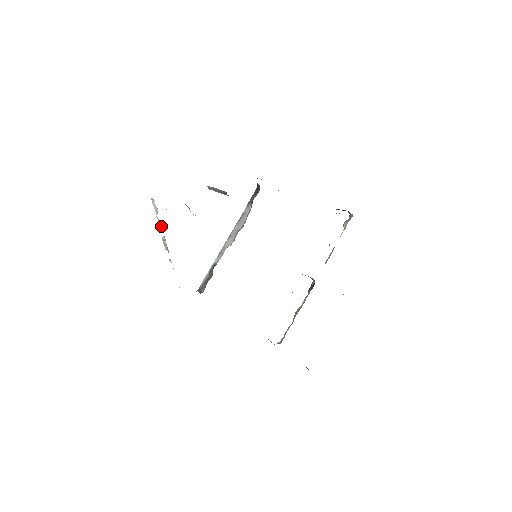
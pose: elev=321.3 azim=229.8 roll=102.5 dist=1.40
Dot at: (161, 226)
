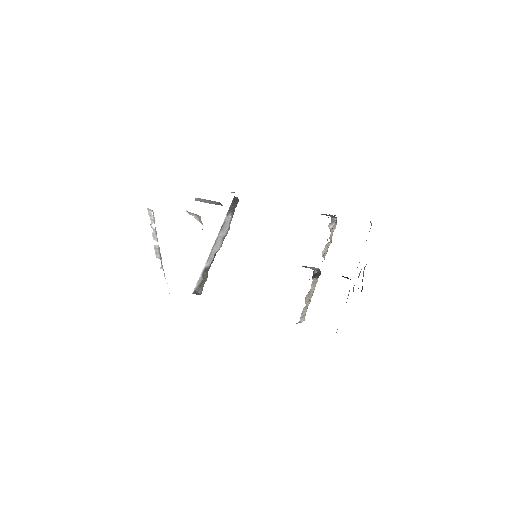
Dot at: (156, 235)
